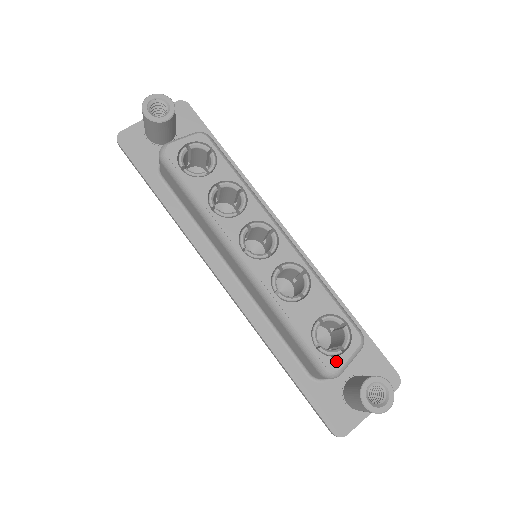
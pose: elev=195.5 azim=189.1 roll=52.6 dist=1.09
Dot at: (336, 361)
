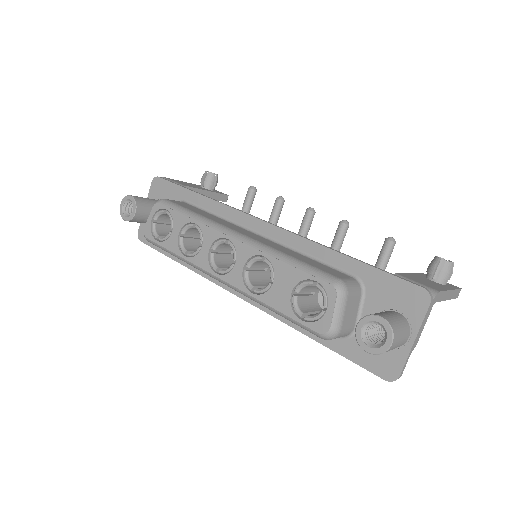
Dot at: (323, 323)
